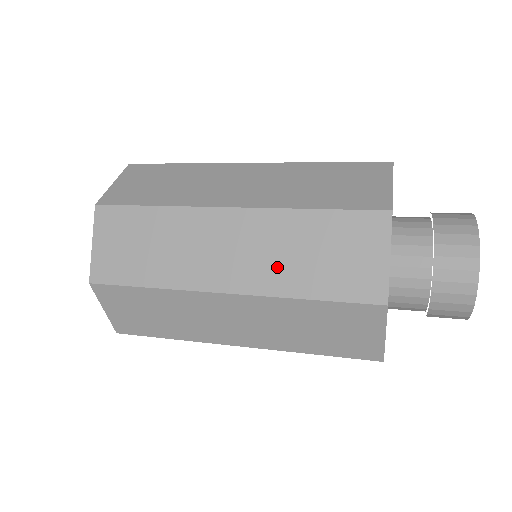
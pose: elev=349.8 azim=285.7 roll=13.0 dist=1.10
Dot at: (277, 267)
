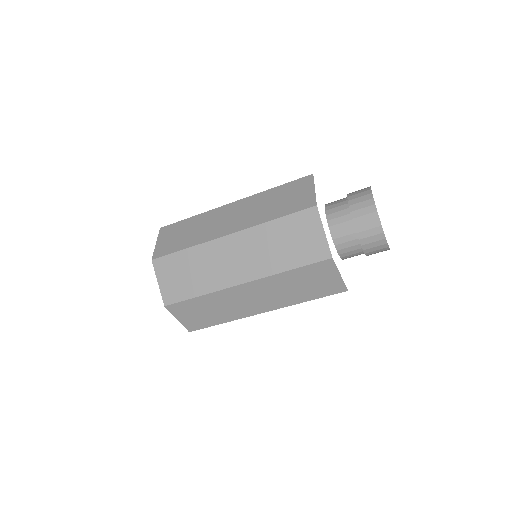
Dot at: occluded
